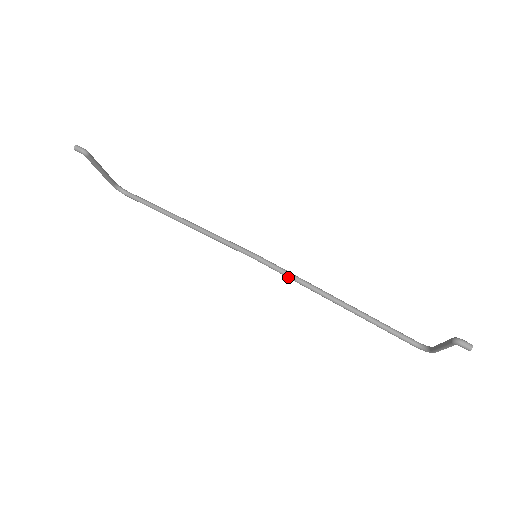
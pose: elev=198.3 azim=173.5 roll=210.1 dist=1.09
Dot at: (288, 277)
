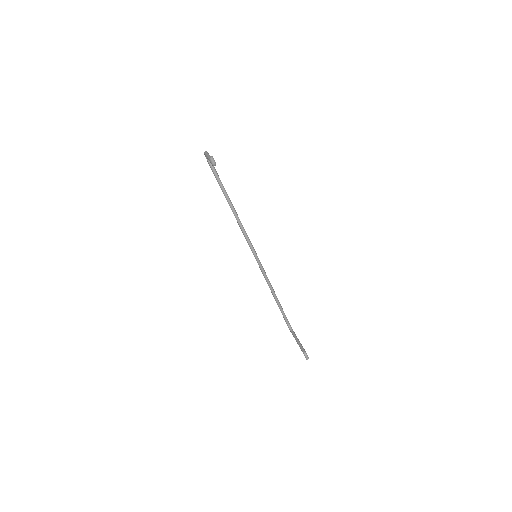
Dot at: (262, 272)
